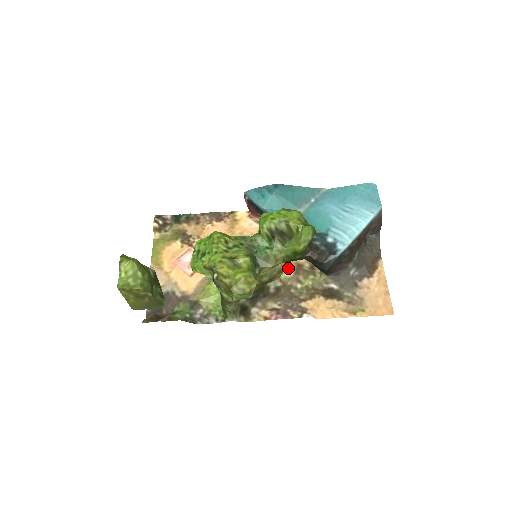
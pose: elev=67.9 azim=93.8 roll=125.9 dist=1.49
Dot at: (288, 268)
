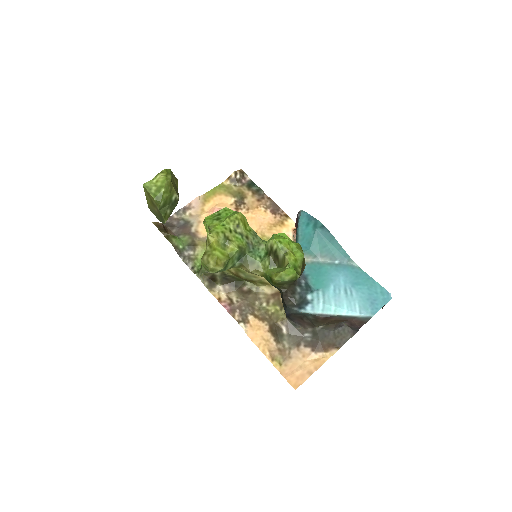
Dot at: (272, 286)
